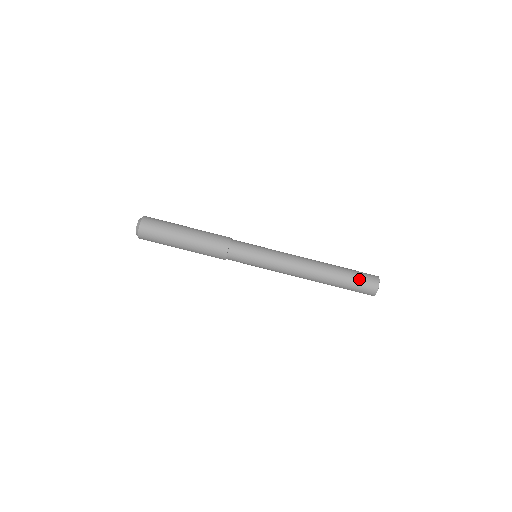
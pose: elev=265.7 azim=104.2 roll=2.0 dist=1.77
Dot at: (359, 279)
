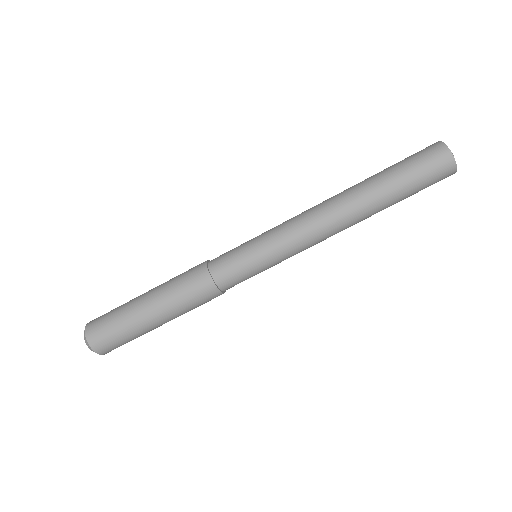
Dot at: (421, 181)
